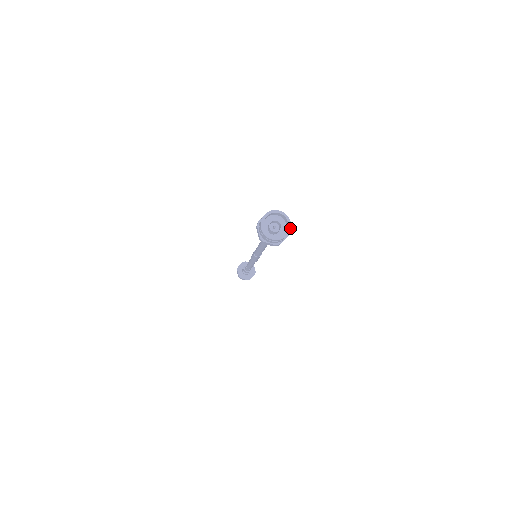
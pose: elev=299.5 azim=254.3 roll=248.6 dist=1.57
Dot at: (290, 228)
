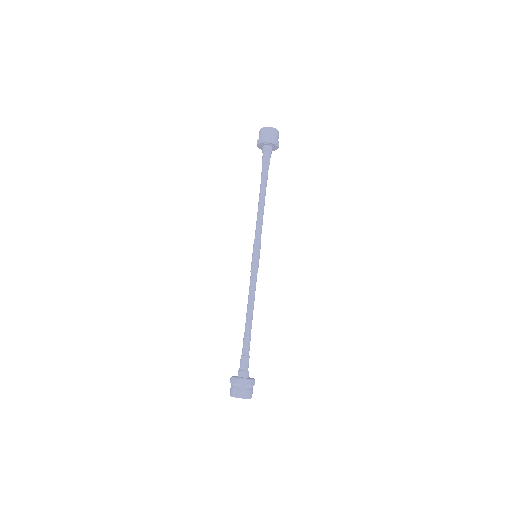
Dot at: (275, 129)
